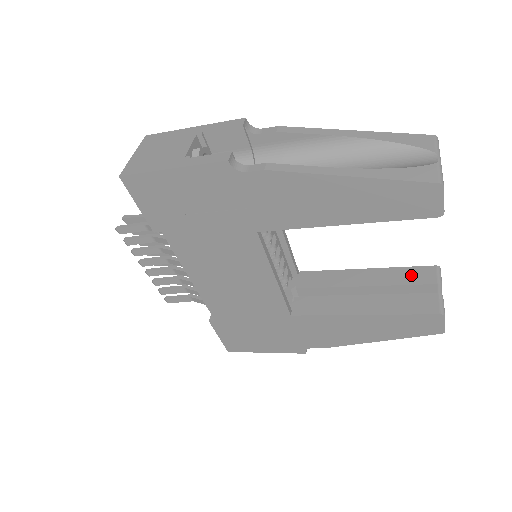
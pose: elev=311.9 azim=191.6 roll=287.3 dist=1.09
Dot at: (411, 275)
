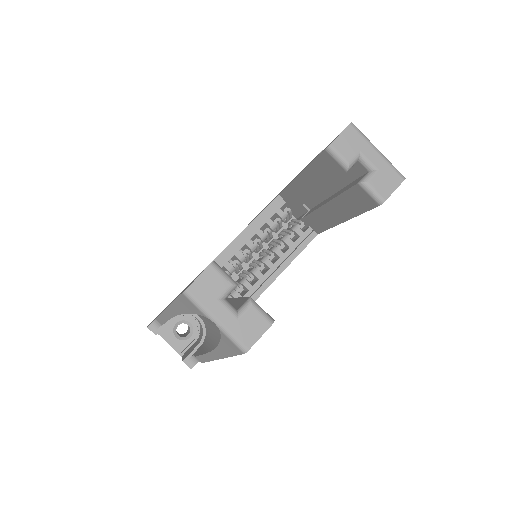
Dot at: (324, 170)
